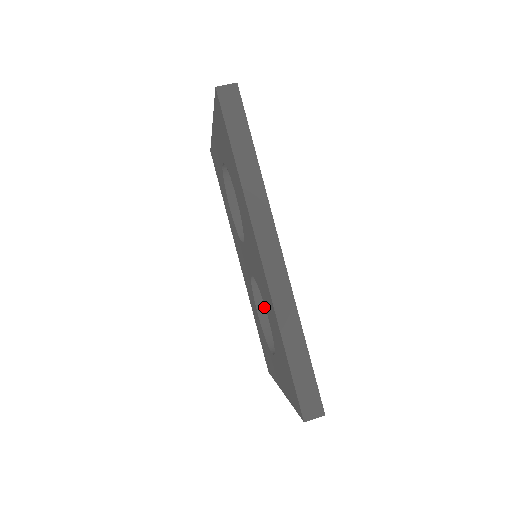
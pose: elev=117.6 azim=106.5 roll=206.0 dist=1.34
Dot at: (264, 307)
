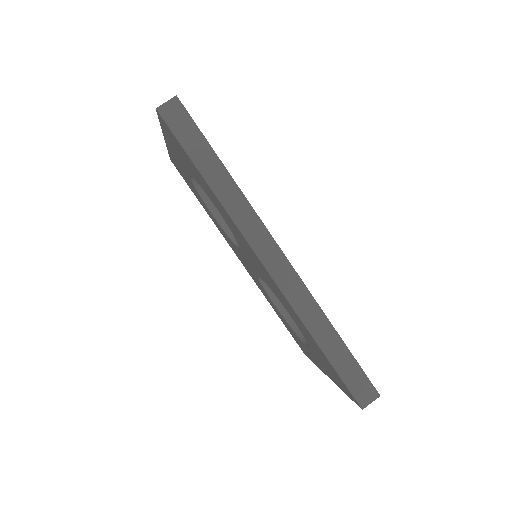
Dot at: occluded
